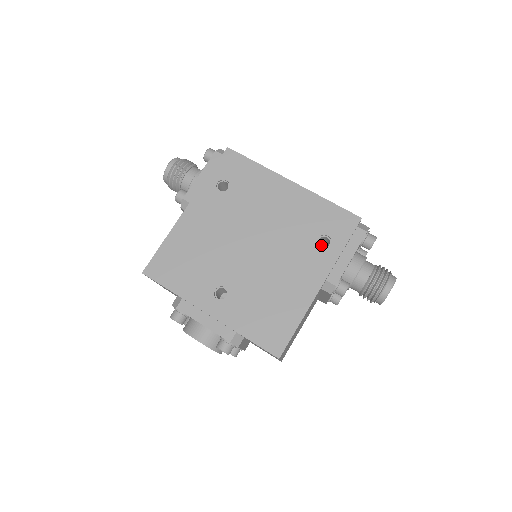
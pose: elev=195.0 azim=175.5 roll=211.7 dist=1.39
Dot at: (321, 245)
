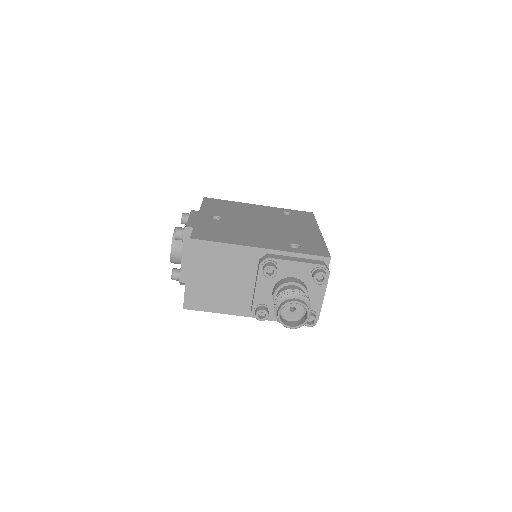
Dot at: occluded
